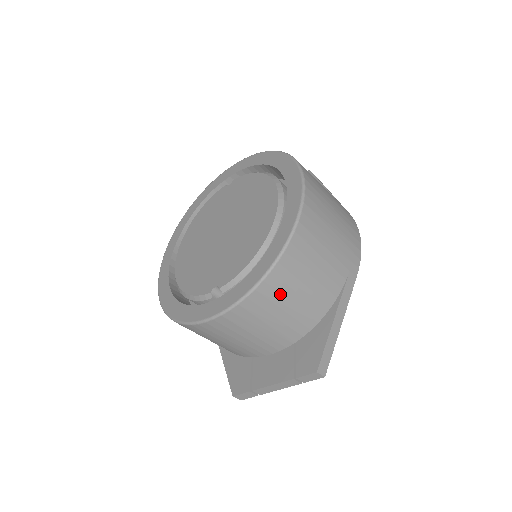
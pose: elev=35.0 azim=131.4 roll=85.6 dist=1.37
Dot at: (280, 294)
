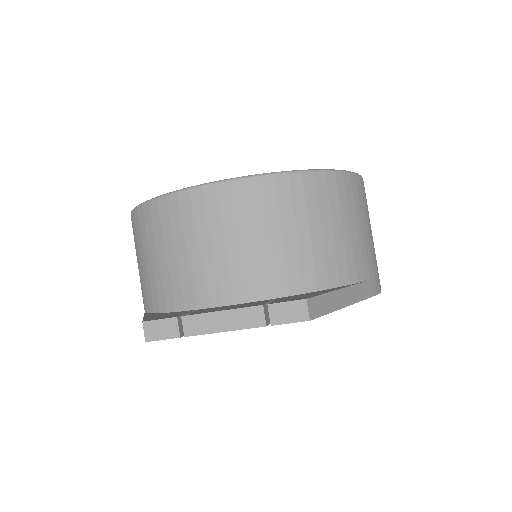
Dot at: (306, 206)
